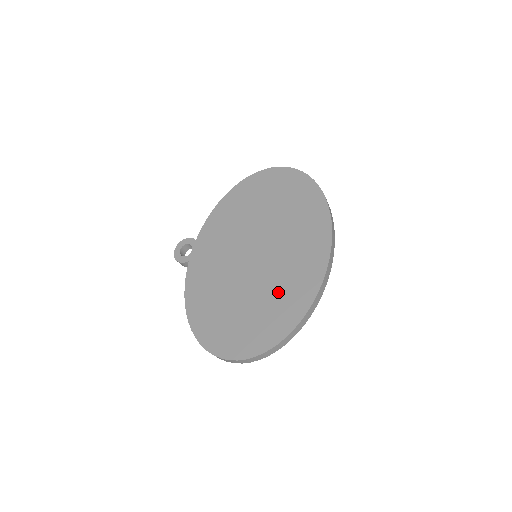
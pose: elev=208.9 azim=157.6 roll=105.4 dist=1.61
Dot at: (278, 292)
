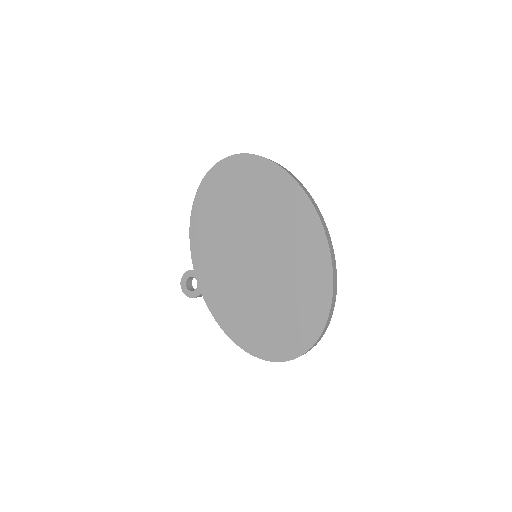
Dot at: (297, 280)
